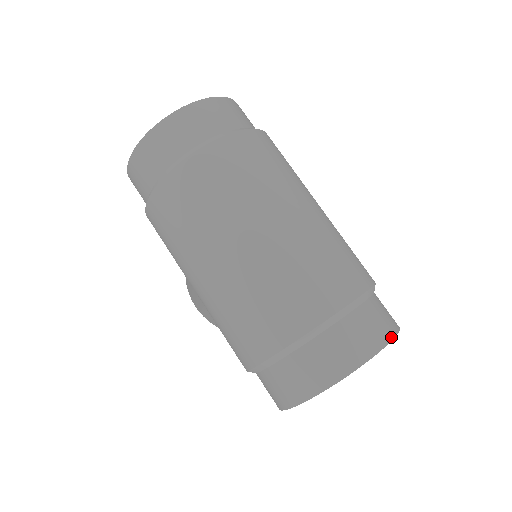
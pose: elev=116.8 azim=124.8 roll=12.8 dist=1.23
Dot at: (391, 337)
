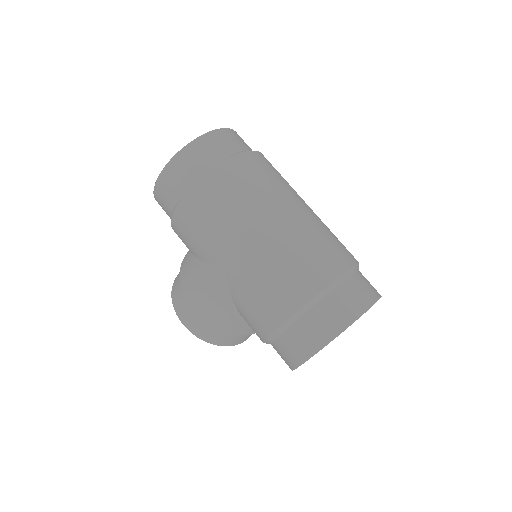
Dot at: occluded
